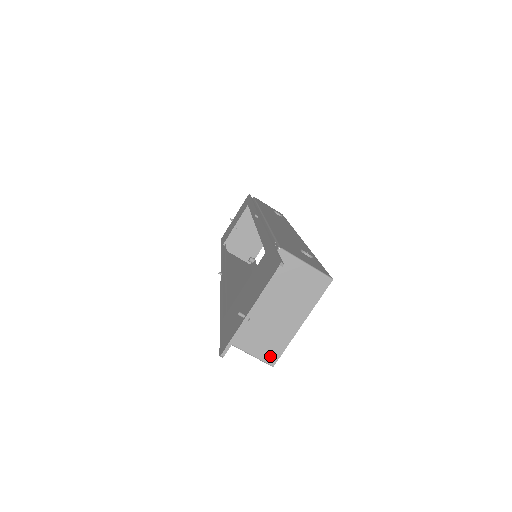
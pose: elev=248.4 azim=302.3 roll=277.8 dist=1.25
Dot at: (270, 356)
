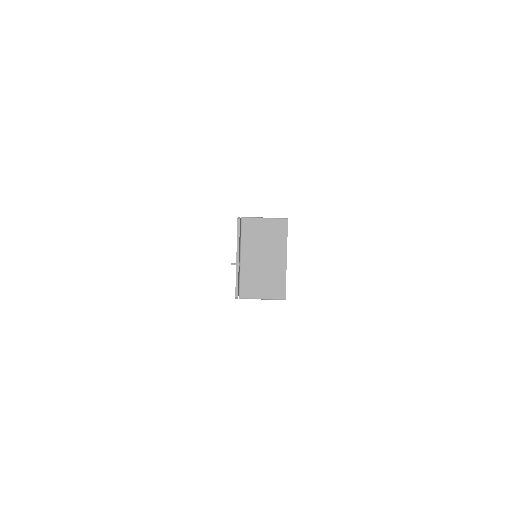
Dot at: (279, 293)
